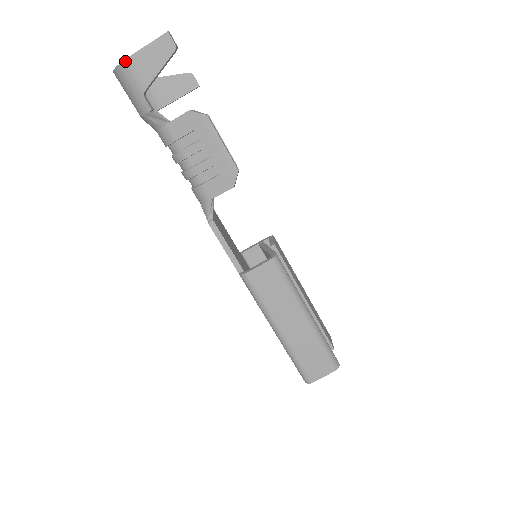
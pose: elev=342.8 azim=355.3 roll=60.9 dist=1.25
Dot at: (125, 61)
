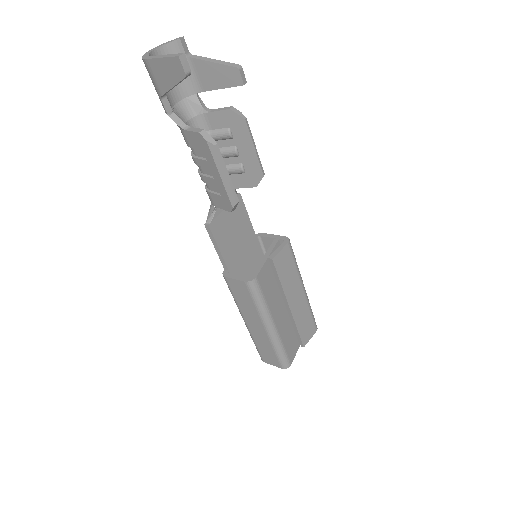
Dot at: (145, 60)
